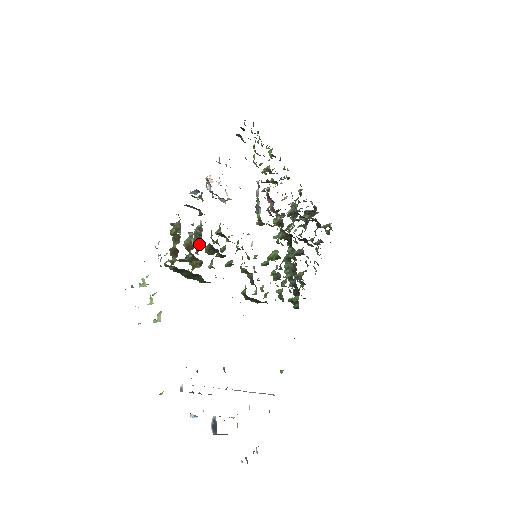
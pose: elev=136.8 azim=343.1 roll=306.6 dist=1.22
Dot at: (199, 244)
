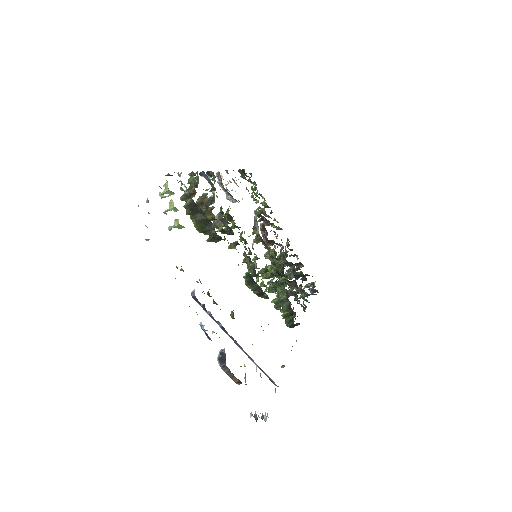
Dot at: occluded
